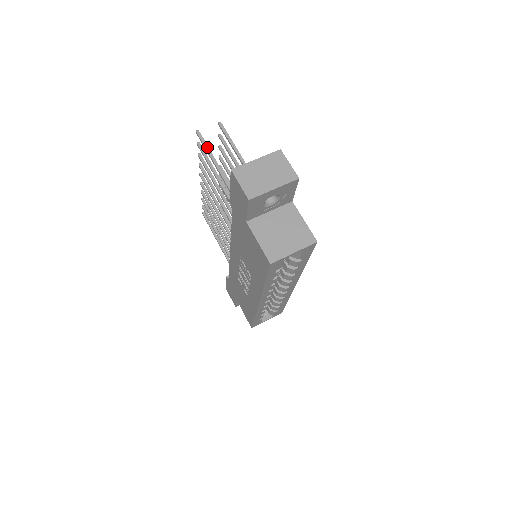
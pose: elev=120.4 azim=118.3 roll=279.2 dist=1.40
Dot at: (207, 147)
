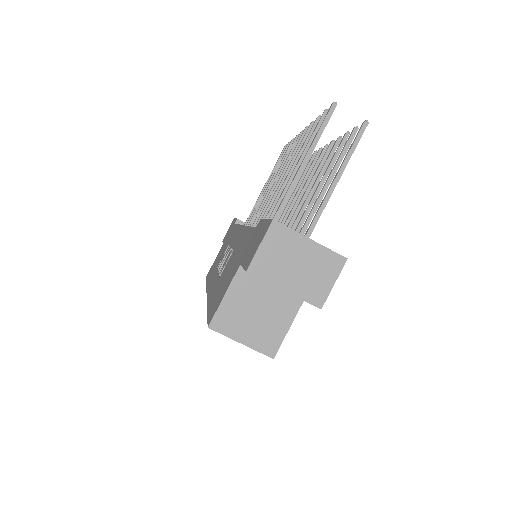
Dot at: (321, 133)
